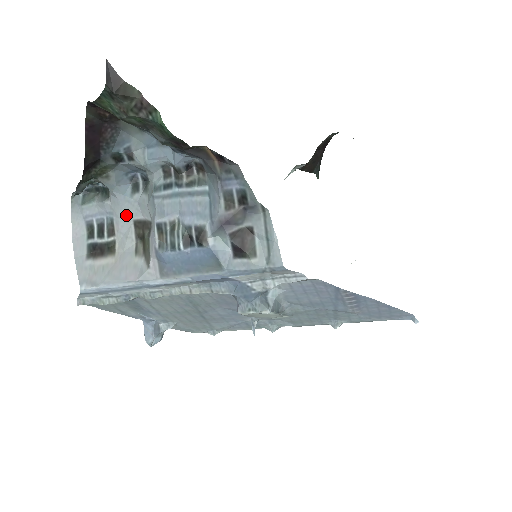
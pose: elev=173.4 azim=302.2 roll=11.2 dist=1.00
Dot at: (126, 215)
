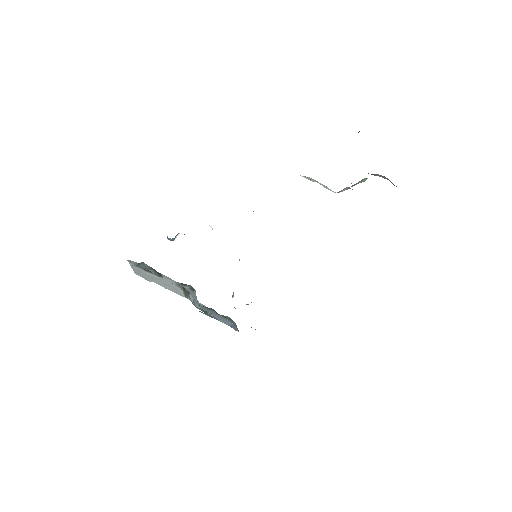
Dot at: occluded
